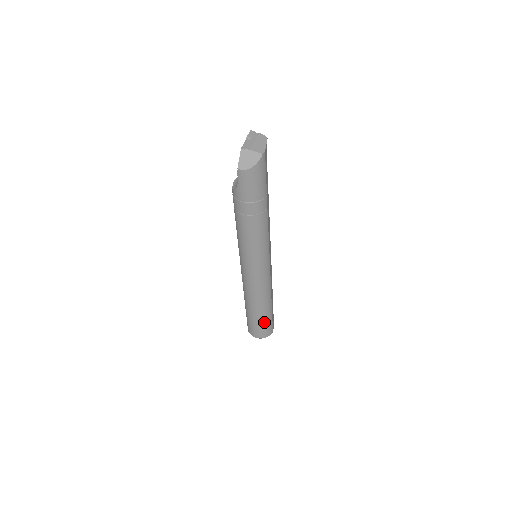
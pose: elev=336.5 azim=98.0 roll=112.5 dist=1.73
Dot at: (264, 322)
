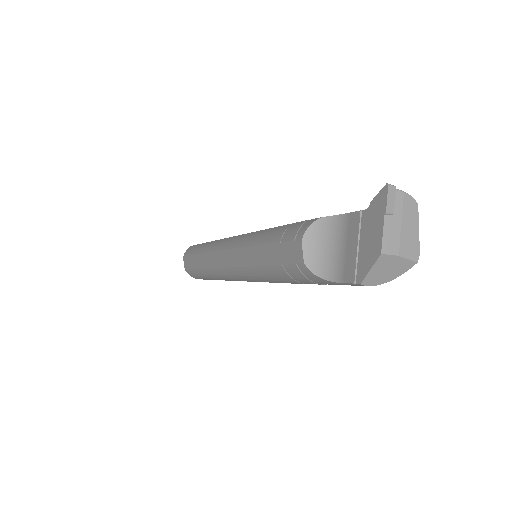
Dot at: occluded
